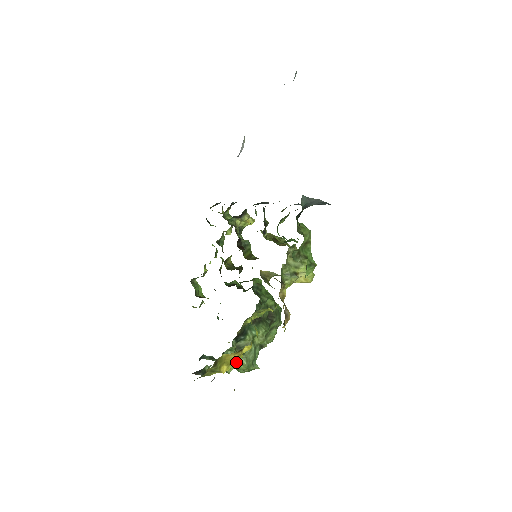
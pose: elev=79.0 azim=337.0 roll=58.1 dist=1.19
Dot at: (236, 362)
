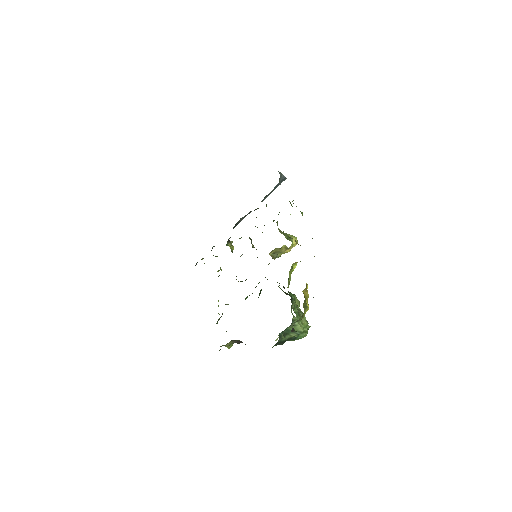
Dot at: occluded
